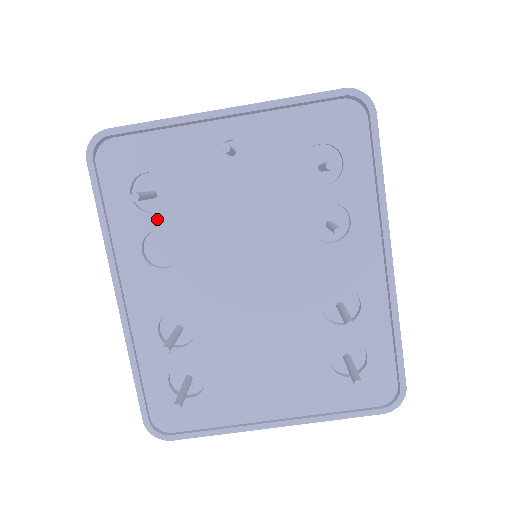
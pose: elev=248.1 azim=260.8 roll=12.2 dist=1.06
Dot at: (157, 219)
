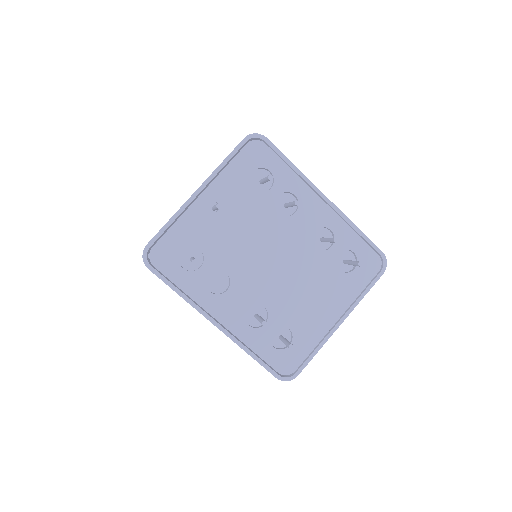
Dot at: (205, 269)
